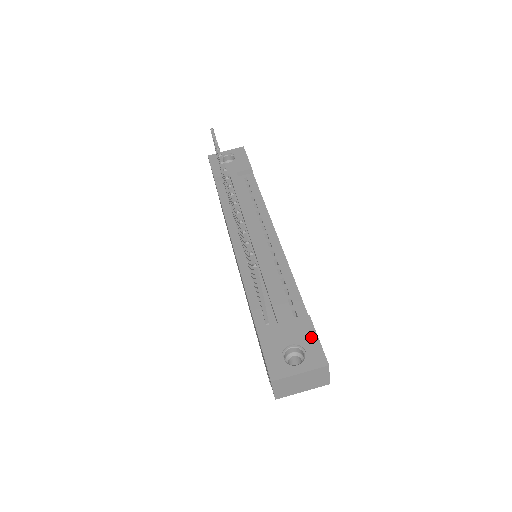
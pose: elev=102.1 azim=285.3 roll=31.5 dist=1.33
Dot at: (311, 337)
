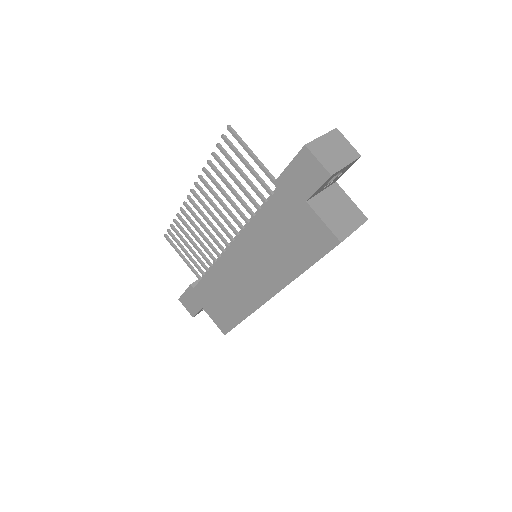
Dot at: occluded
